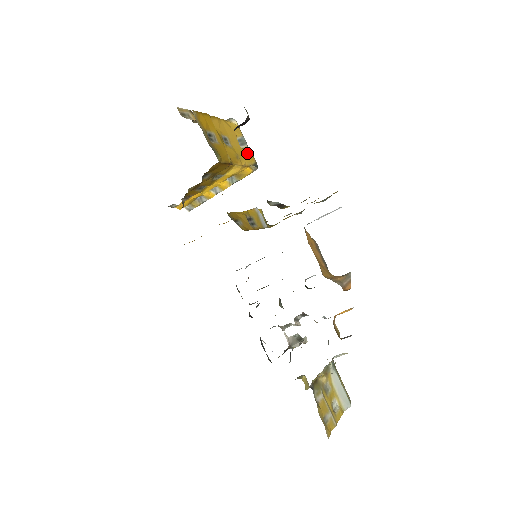
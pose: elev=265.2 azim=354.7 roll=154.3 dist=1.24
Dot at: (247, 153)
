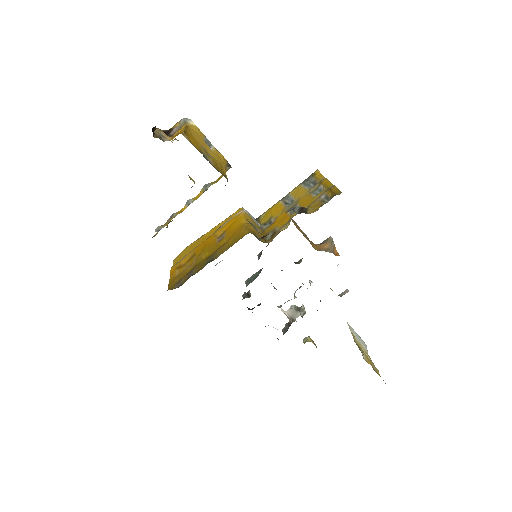
Dot at: (219, 155)
